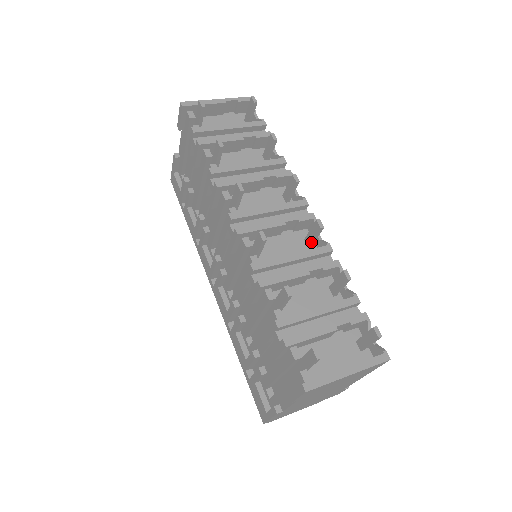
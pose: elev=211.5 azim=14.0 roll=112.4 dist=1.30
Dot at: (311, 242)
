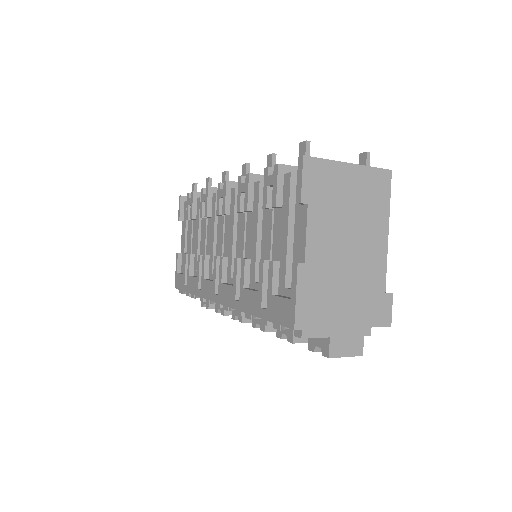
Dot at: occluded
